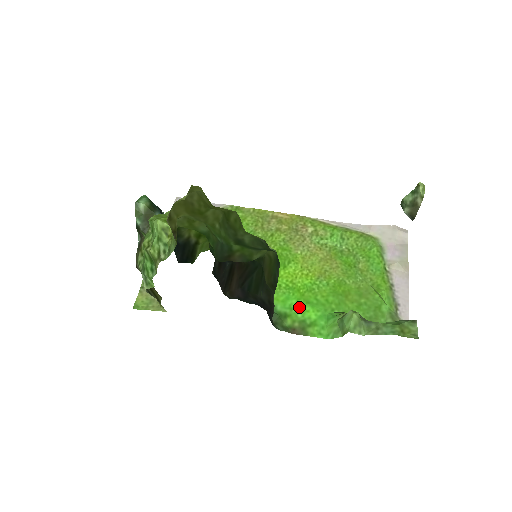
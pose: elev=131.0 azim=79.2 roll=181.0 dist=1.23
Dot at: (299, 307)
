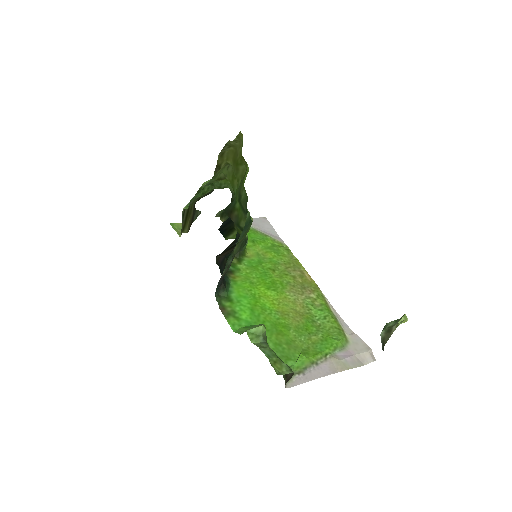
Dot at: (244, 306)
